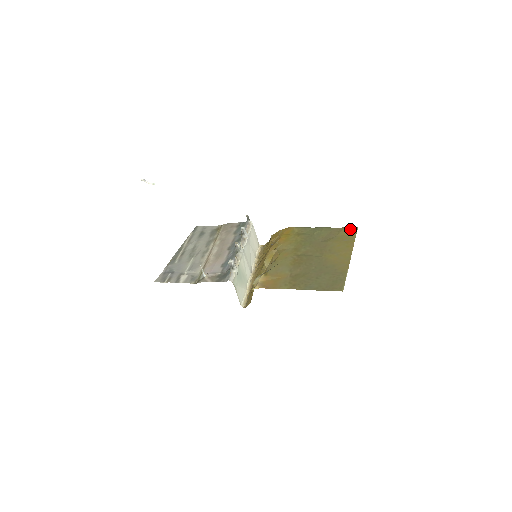
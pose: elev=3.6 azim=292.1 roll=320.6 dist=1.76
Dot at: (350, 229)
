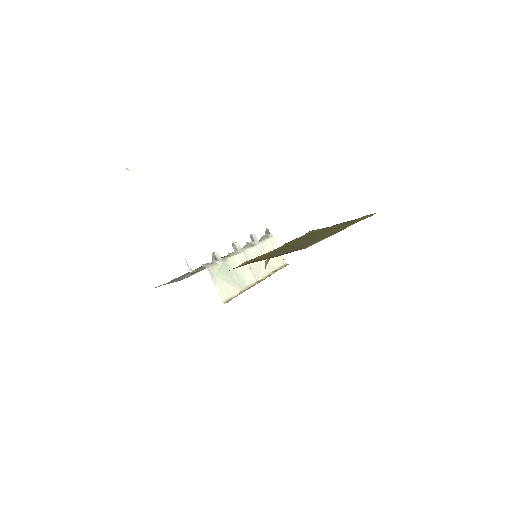
Dot at: (367, 215)
